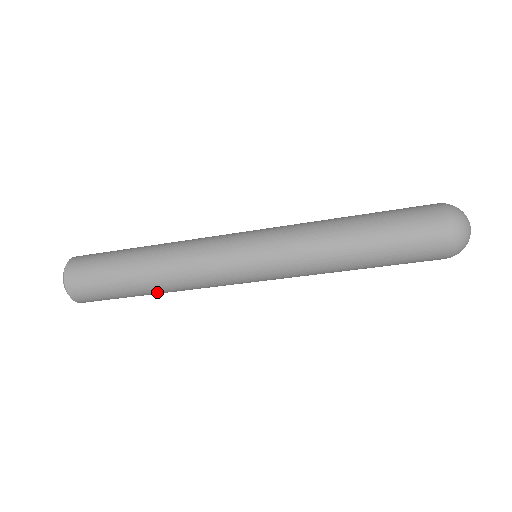
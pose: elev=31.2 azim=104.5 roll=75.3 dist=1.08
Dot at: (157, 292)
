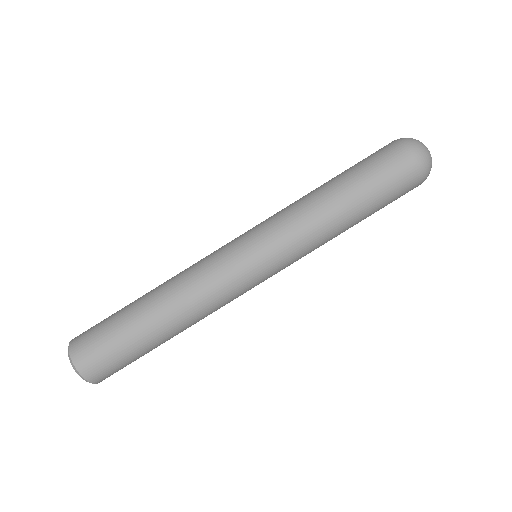
Dot at: (153, 301)
